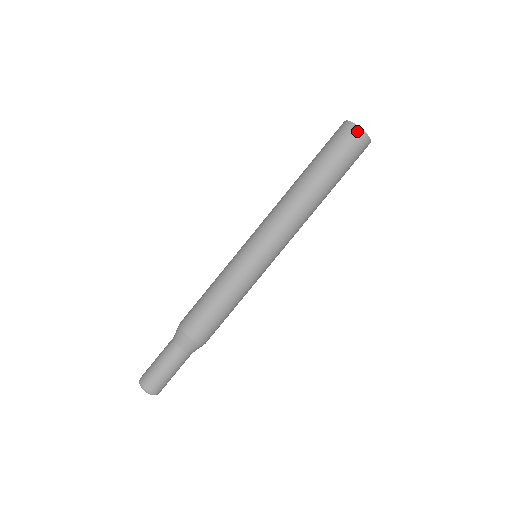
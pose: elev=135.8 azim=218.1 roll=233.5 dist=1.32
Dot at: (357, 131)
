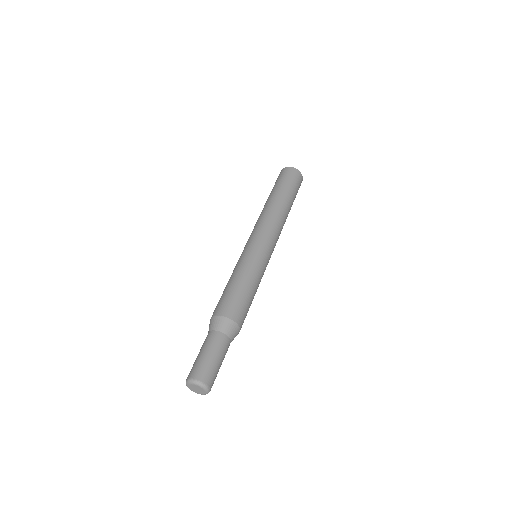
Dot at: (295, 170)
